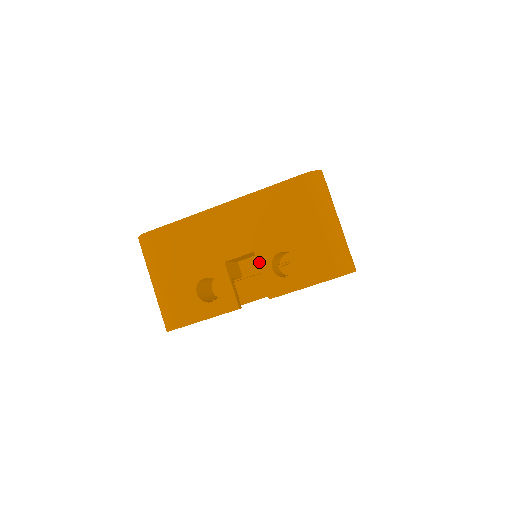
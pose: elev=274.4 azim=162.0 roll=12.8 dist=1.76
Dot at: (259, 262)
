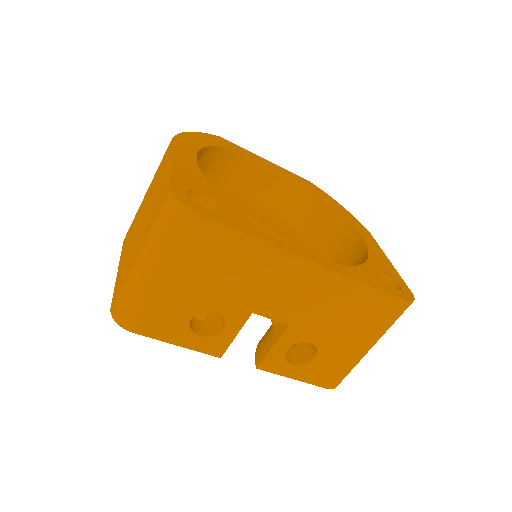
Dot at: (283, 337)
